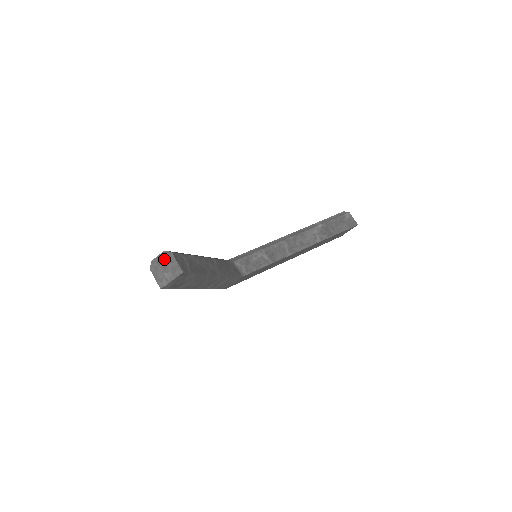
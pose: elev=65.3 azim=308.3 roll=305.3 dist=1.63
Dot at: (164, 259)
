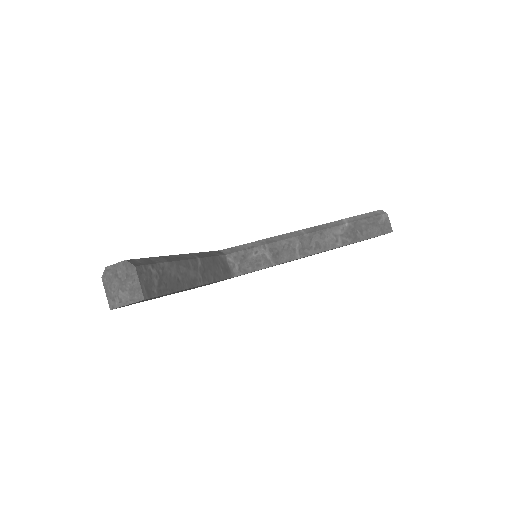
Dot at: (123, 271)
